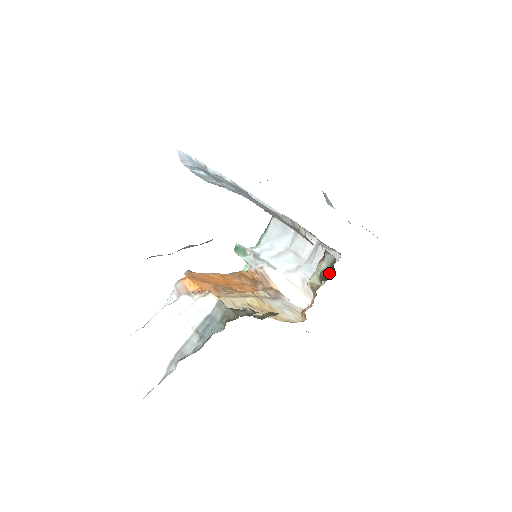
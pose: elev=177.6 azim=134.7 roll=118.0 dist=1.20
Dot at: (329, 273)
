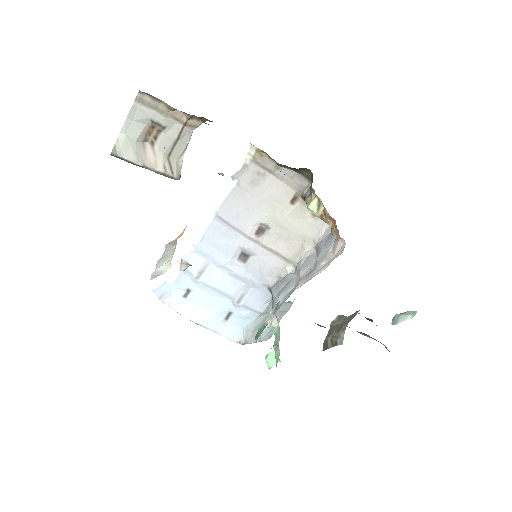
Dot at: (312, 182)
